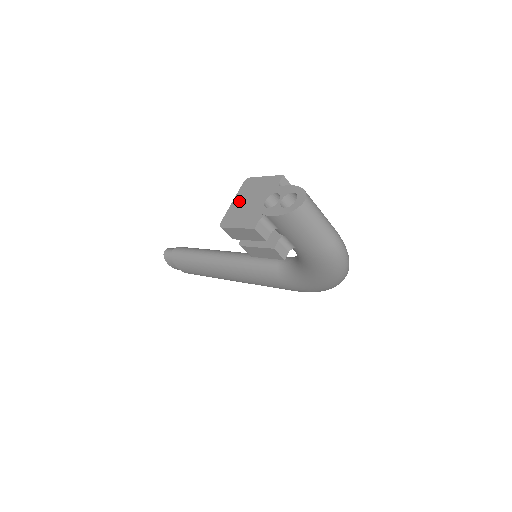
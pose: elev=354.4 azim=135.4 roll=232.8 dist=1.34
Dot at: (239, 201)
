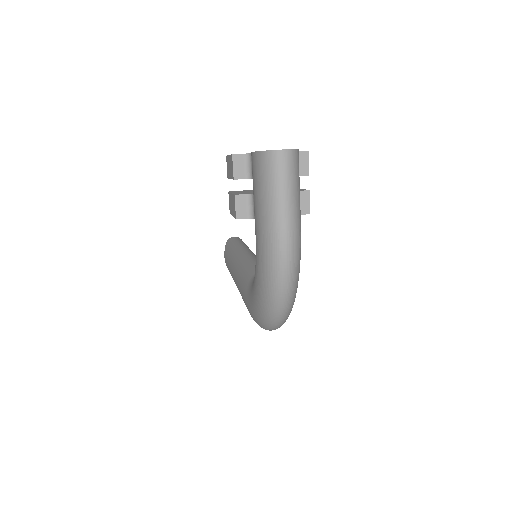
Dot at: occluded
